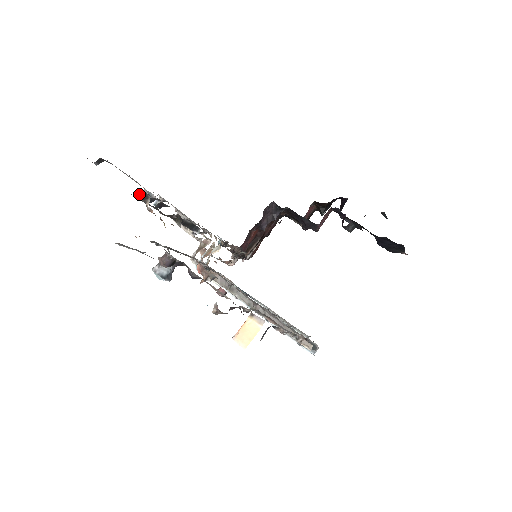
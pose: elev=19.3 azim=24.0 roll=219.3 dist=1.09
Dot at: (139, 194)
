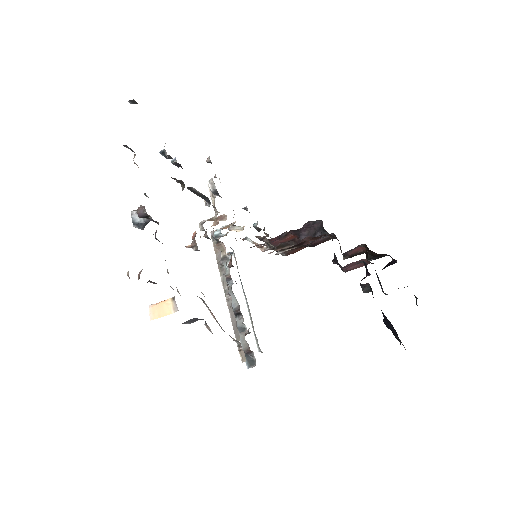
Dot at: occluded
